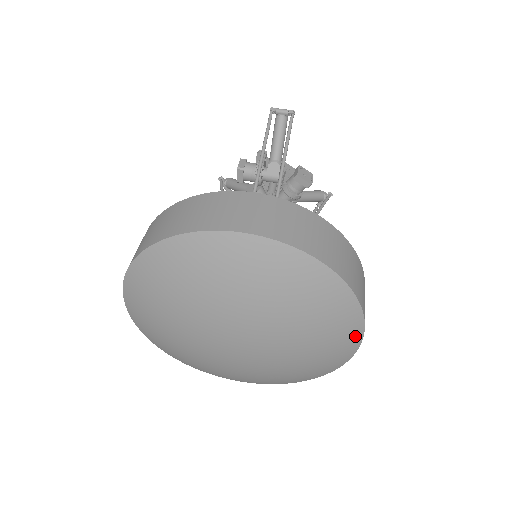
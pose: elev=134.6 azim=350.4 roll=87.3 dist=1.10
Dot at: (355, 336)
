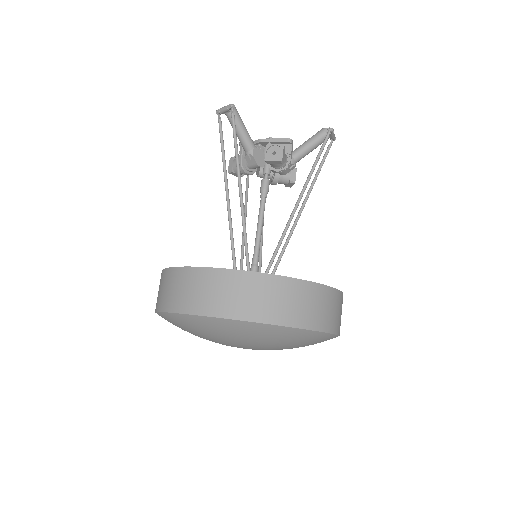
Dot at: (305, 333)
